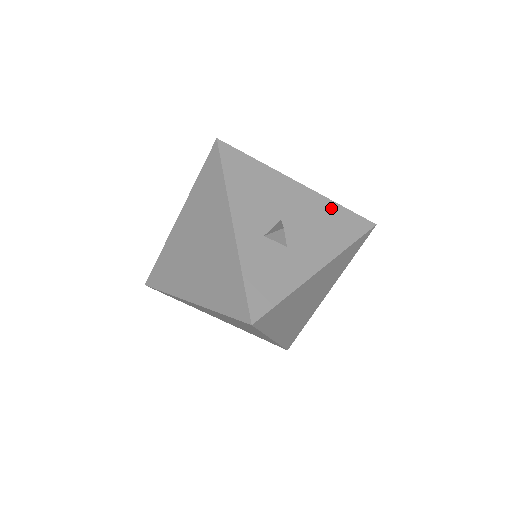
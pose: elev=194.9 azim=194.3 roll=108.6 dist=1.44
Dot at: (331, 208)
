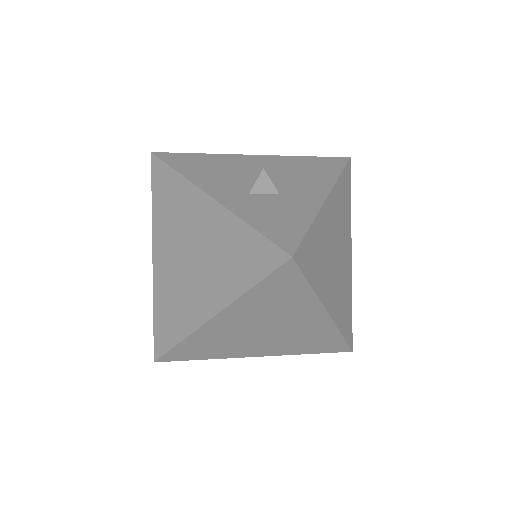
Dot at: (299, 160)
